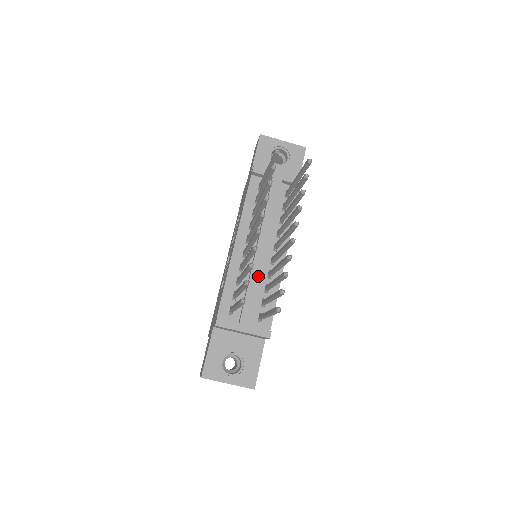
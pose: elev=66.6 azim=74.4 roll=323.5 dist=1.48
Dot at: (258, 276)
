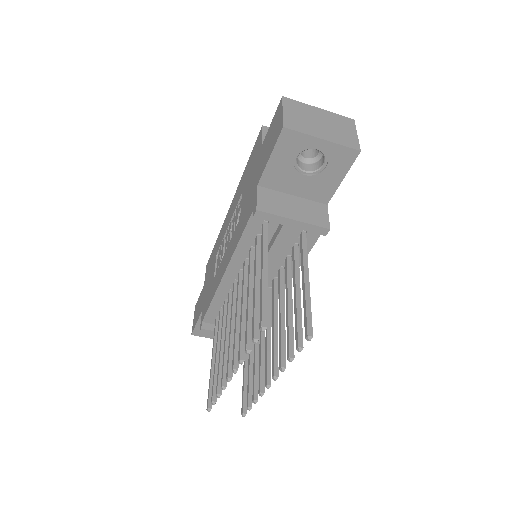
Dot at: occluded
